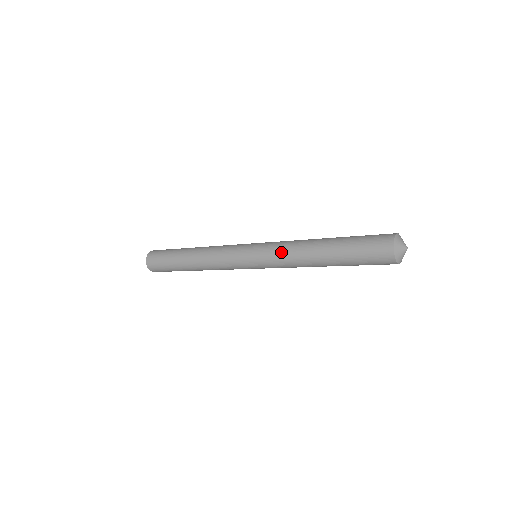
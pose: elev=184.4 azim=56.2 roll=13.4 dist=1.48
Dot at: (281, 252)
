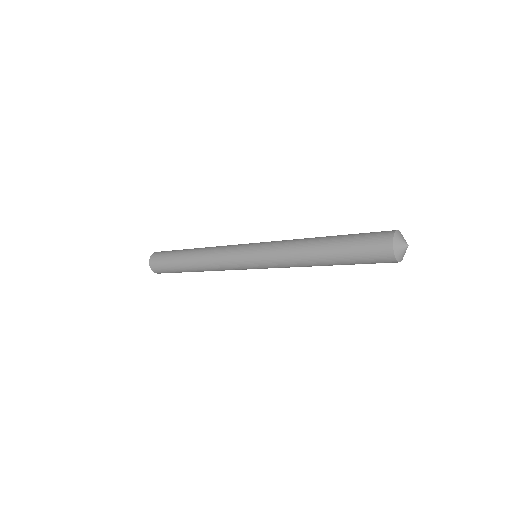
Dot at: (280, 251)
